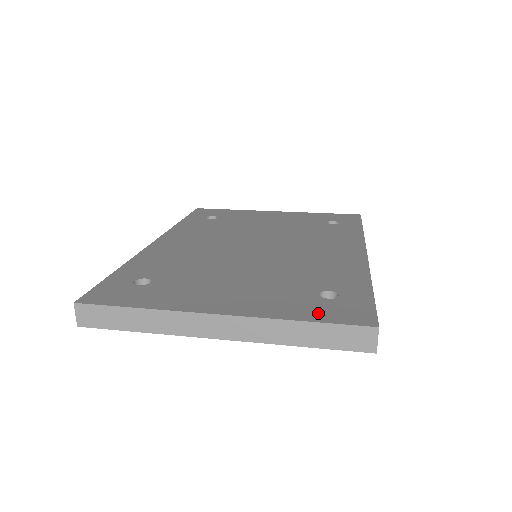
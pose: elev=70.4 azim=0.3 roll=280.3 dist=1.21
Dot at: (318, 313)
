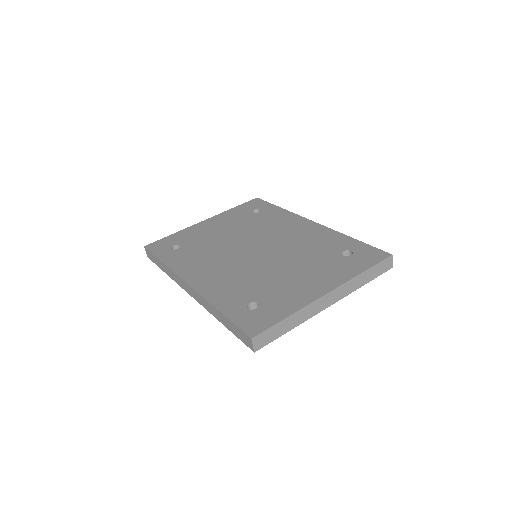
Dot at: (362, 264)
